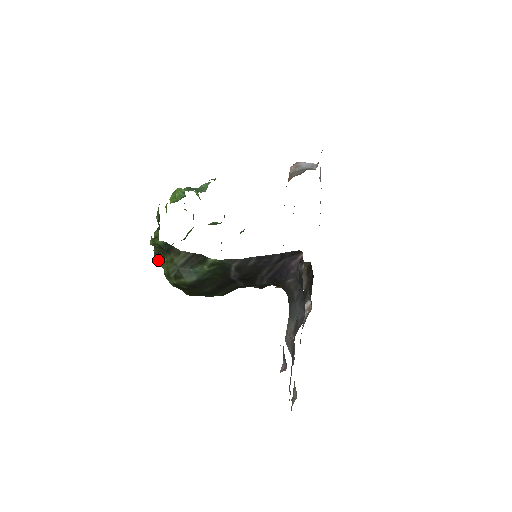
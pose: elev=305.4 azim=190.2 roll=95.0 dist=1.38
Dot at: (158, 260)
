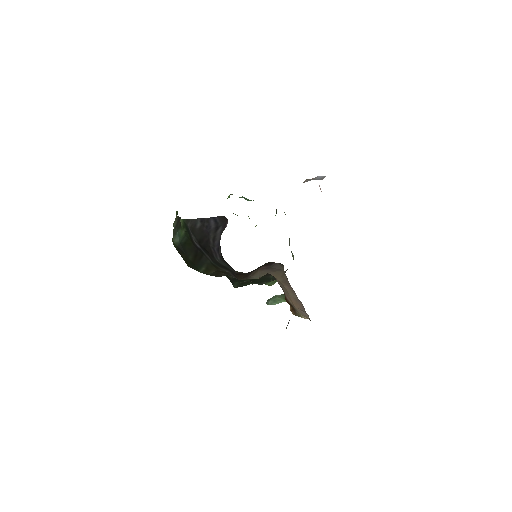
Dot at: occluded
